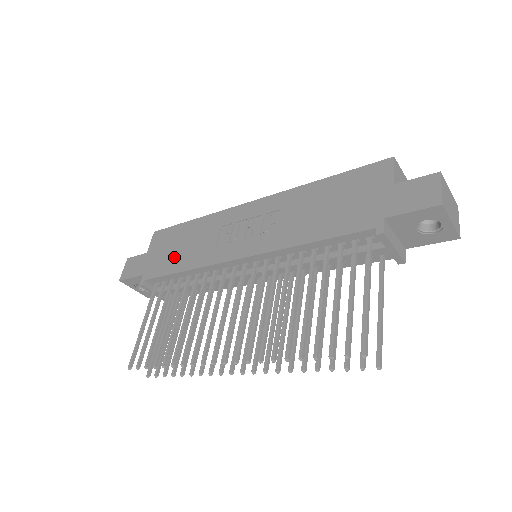
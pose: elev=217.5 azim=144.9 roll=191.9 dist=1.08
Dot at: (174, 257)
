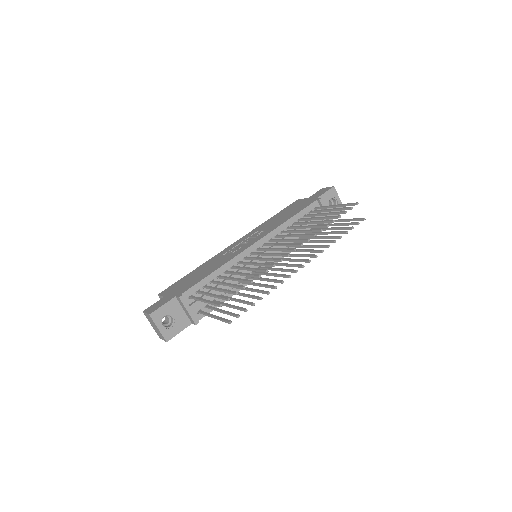
Dot at: (198, 277)
